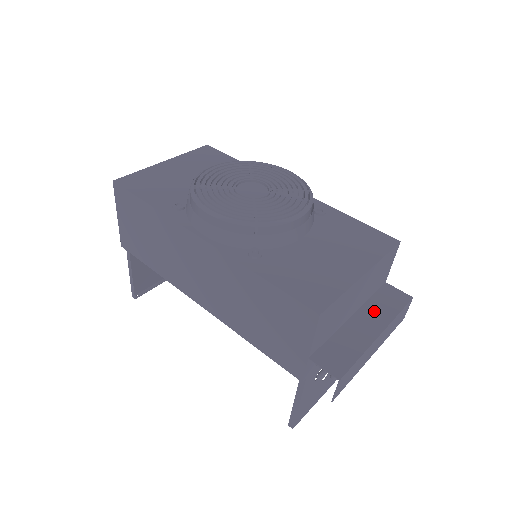
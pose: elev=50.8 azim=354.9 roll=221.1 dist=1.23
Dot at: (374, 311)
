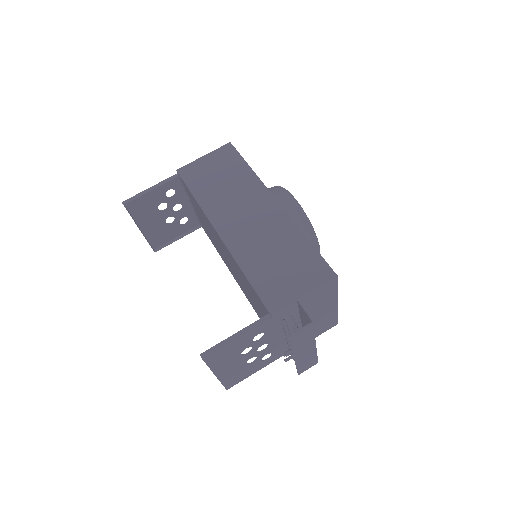
Dot at: occluded
